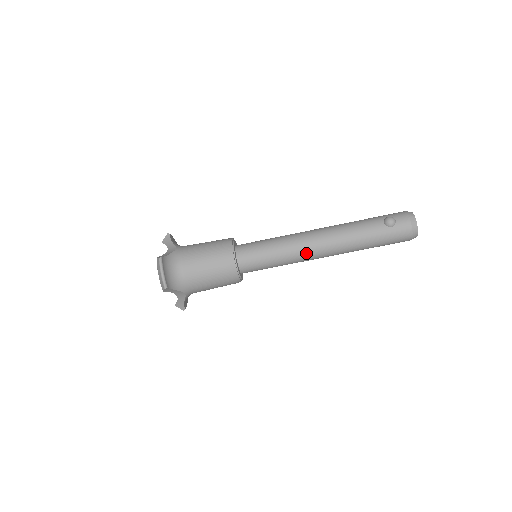
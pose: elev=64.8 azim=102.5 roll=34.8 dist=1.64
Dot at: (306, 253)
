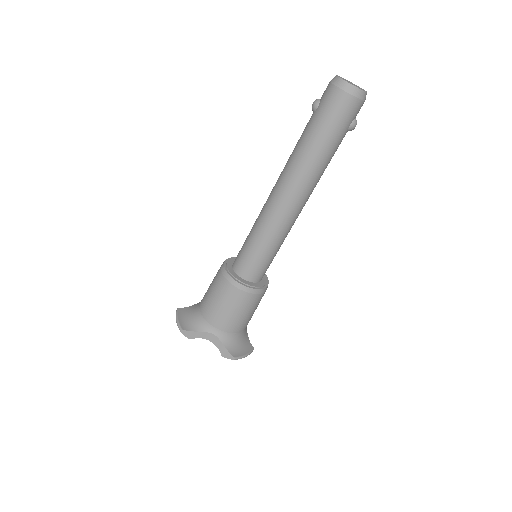
Dot at: (272, 209)
